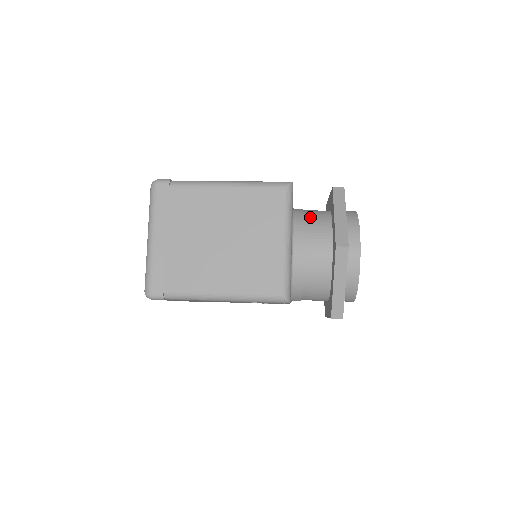
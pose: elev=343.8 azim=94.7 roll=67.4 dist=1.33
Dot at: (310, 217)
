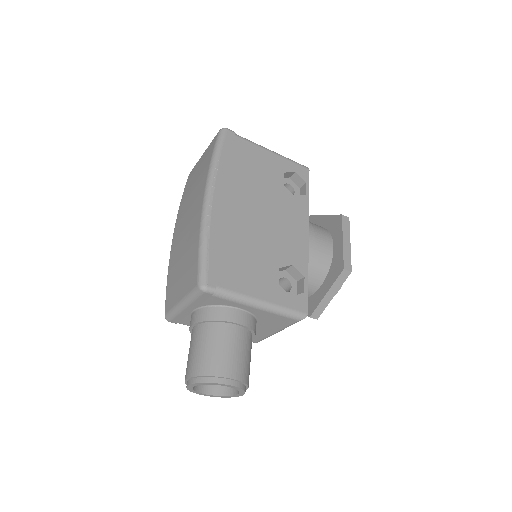
Dot at: occluded
